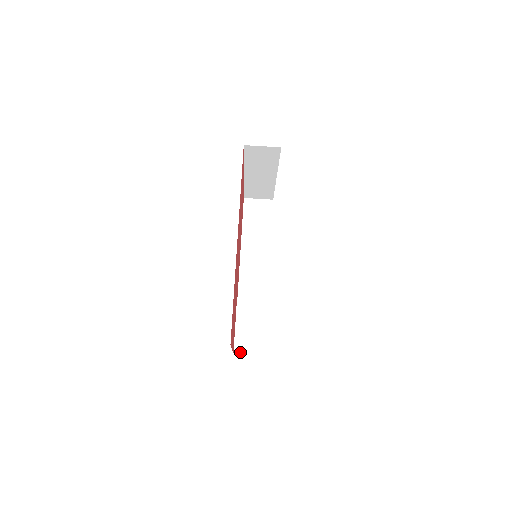
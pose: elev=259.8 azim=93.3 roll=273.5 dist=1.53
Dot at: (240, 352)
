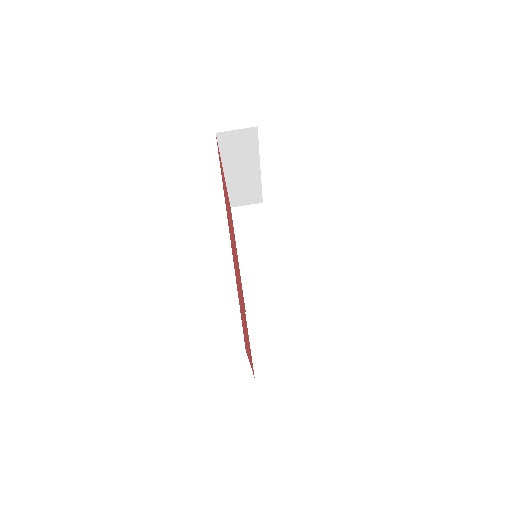
Dot at: (262, 374)
